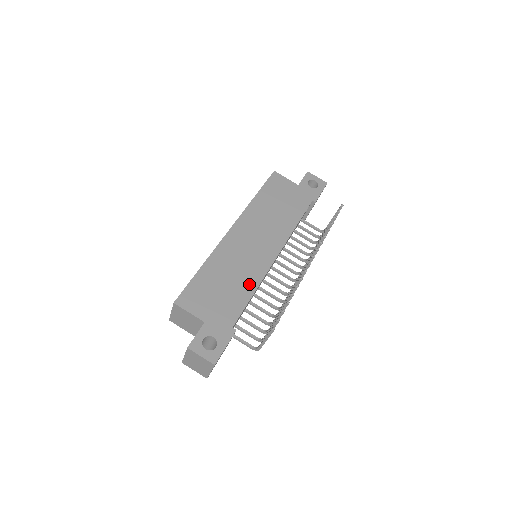
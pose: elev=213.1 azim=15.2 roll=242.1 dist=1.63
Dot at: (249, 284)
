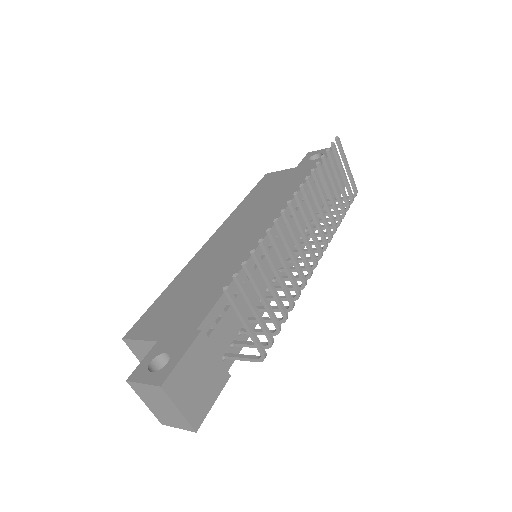
Dot at: (226, 276)
